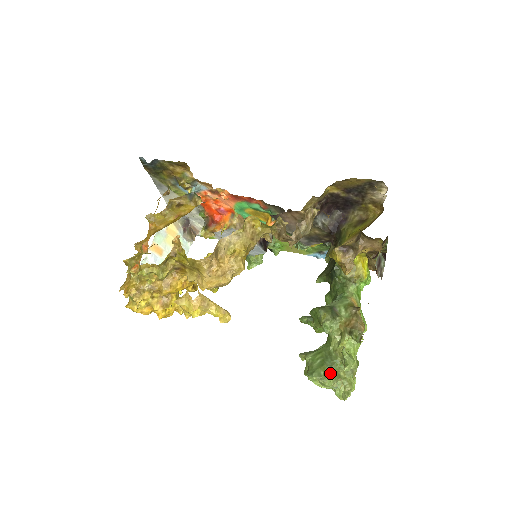
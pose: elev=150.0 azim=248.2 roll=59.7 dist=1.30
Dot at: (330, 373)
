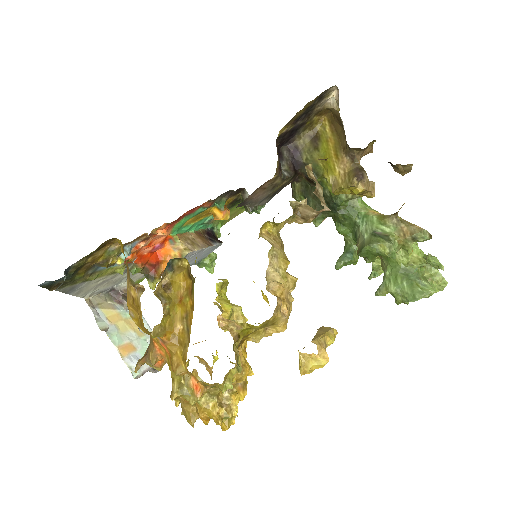
Dot at: (423, 283)
